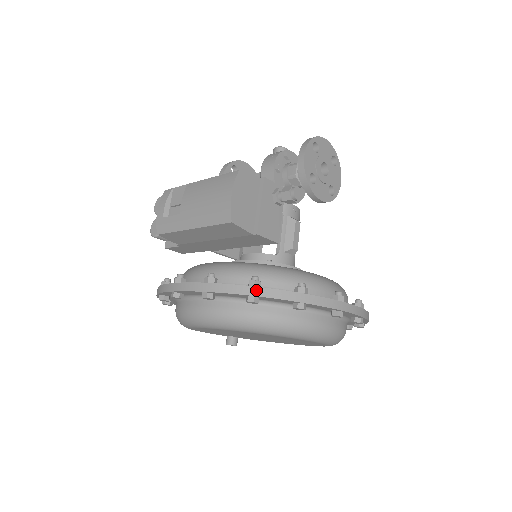
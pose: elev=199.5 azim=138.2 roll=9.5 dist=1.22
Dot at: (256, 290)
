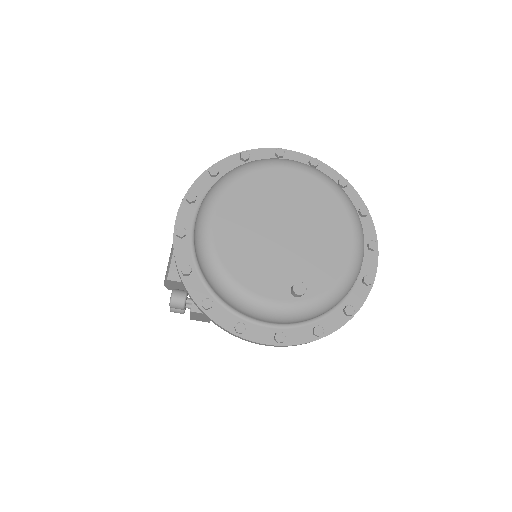
Dot at: occluded
